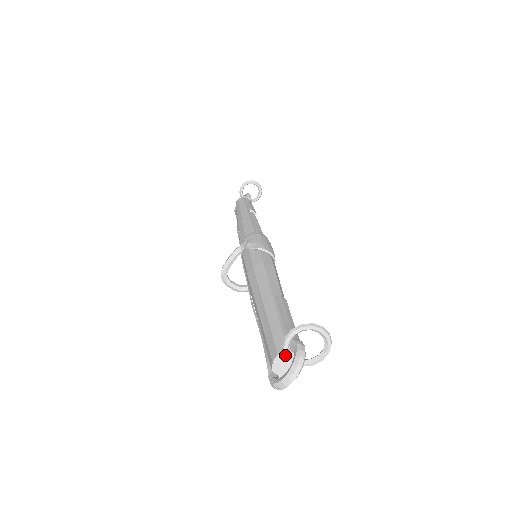
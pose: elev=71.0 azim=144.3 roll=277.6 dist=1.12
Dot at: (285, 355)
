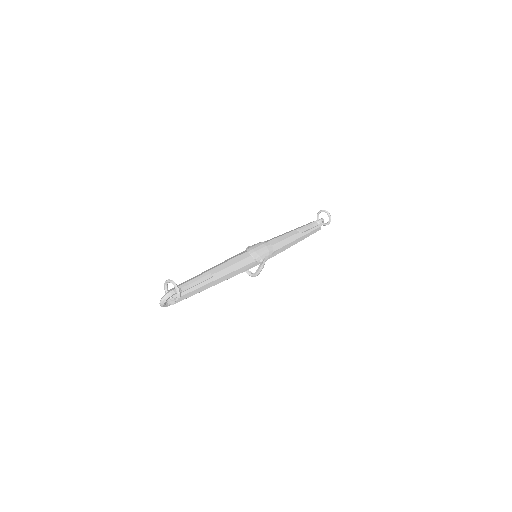
Dot at: (165, 292)
